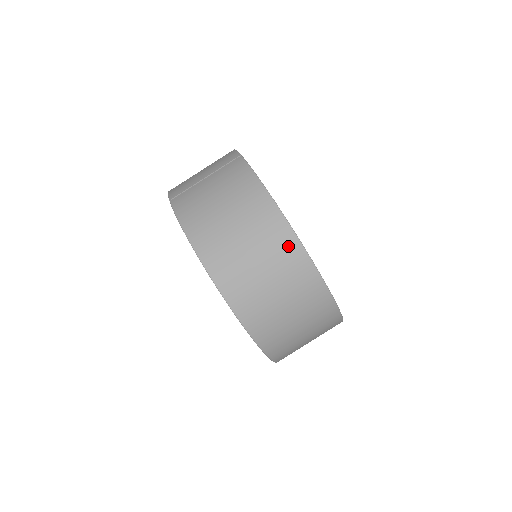
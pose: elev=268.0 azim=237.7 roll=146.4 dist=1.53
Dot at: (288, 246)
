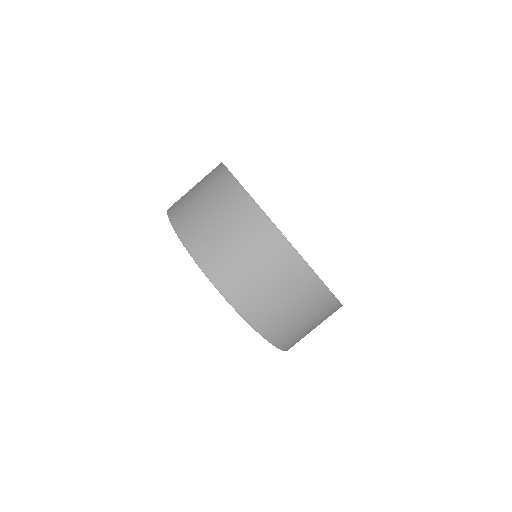
Dot at: (255, 220)
